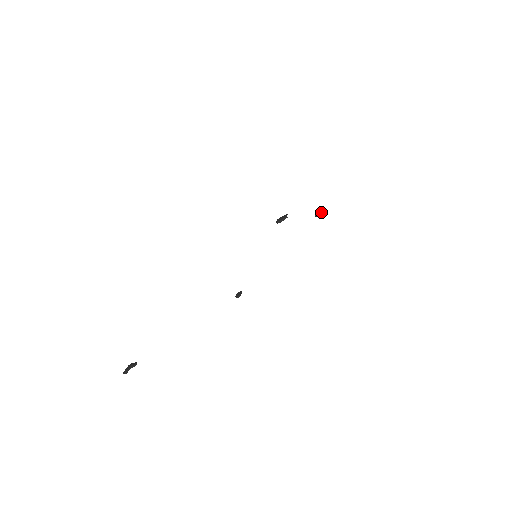
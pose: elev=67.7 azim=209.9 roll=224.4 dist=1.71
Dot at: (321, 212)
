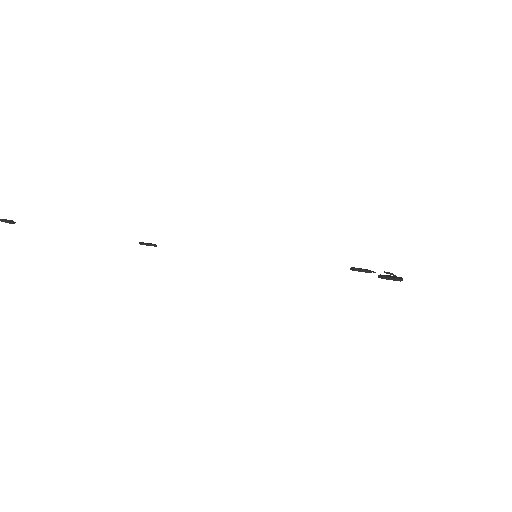
Dot at: (391, 276)
